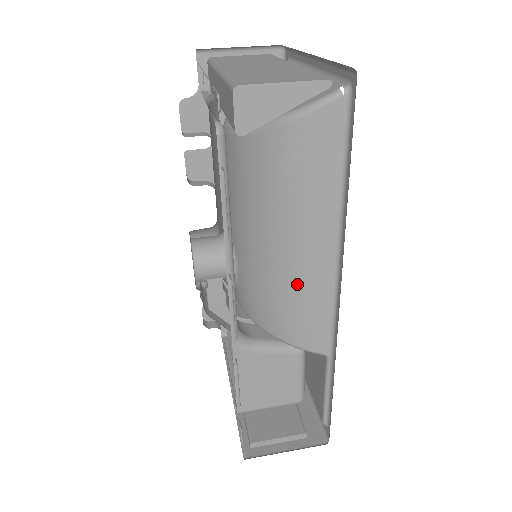
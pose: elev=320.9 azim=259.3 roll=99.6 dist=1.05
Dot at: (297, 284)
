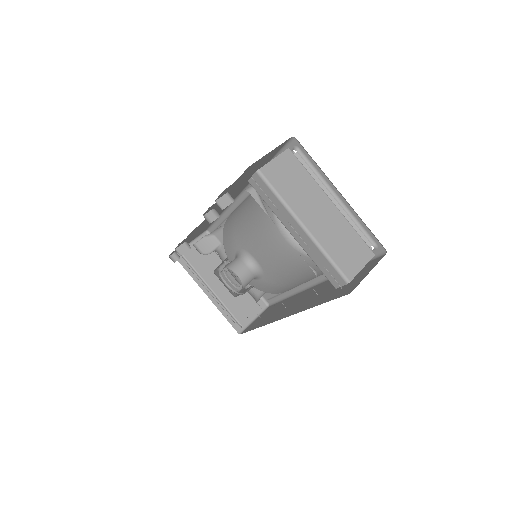
Dot at: (299, 284)
